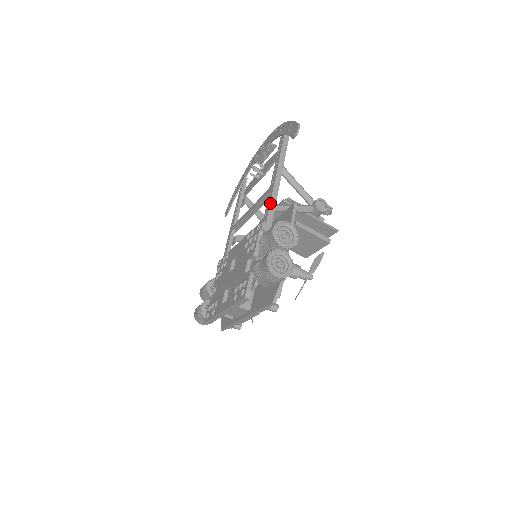
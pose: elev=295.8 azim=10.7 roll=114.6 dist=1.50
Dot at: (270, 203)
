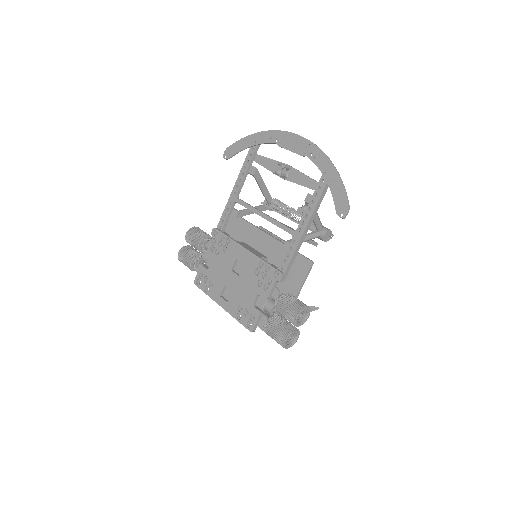
Dot at: (293, 256)
